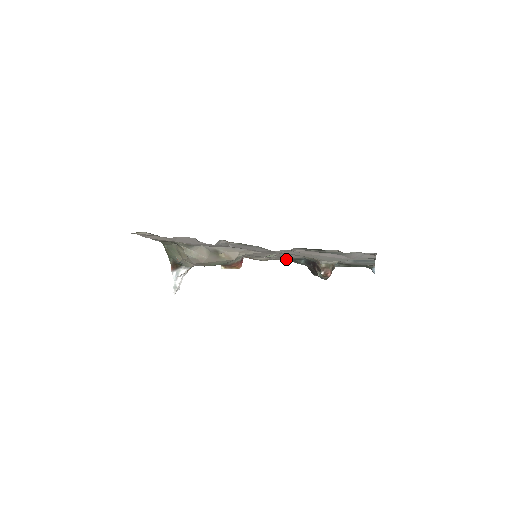
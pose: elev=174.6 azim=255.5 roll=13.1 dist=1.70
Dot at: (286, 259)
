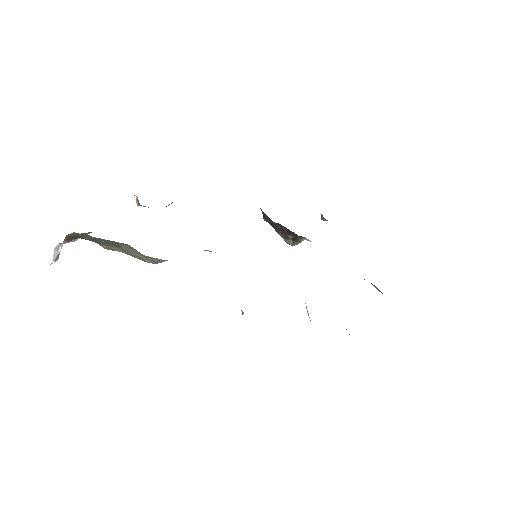
Dot at: occluded
